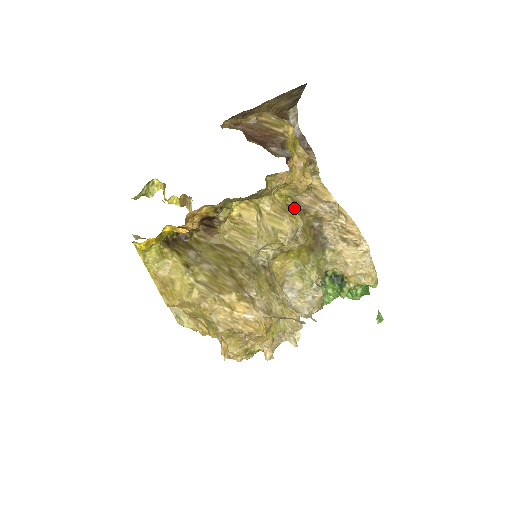
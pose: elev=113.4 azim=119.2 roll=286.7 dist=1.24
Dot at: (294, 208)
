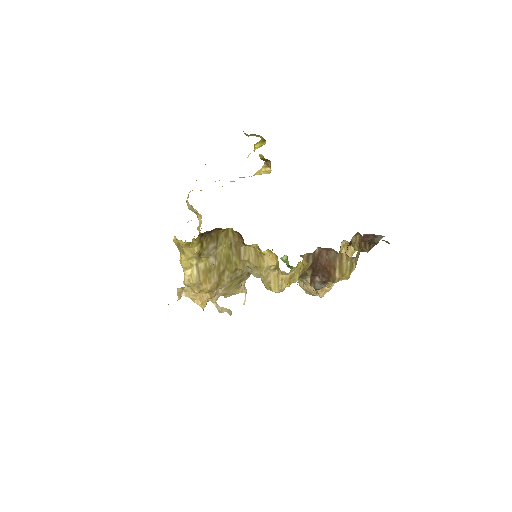
Dot at: occluded
